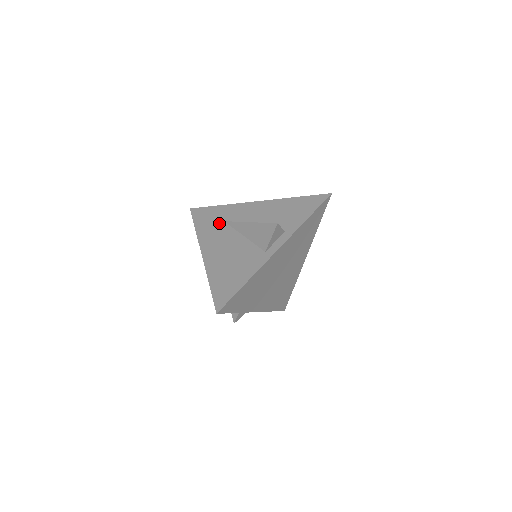
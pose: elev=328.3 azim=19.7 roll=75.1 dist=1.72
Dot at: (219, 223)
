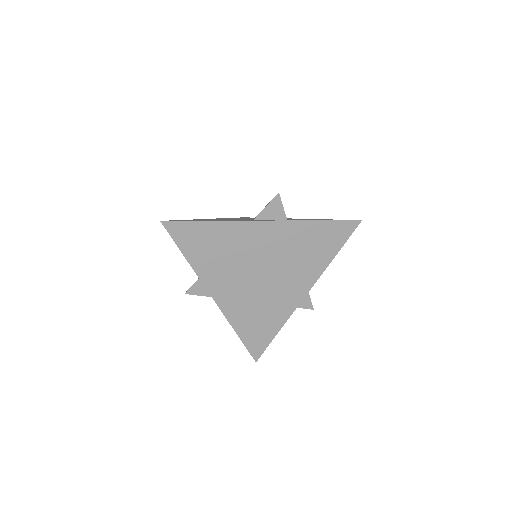
Dot at: occluded
